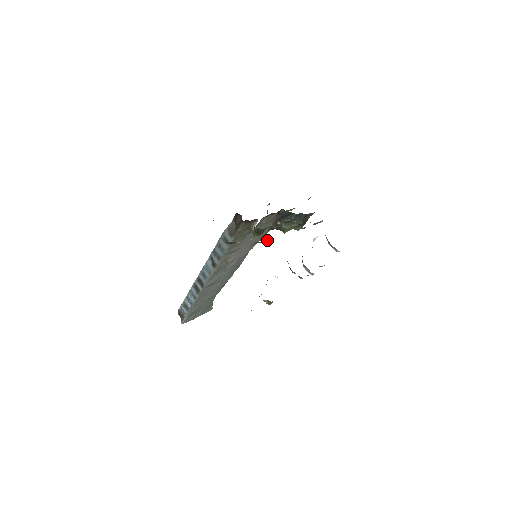
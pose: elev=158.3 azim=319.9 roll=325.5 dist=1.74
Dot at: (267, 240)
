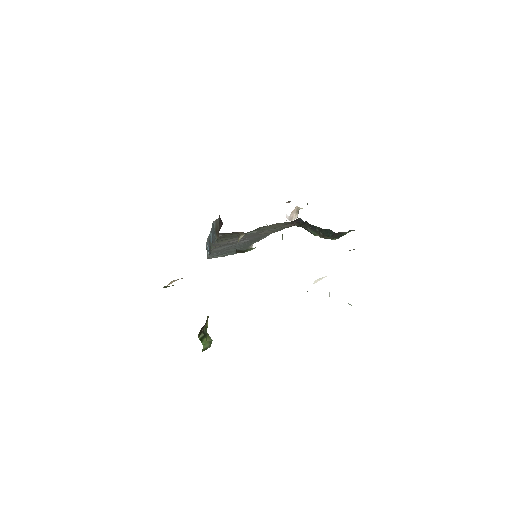
Dot at: occluded
